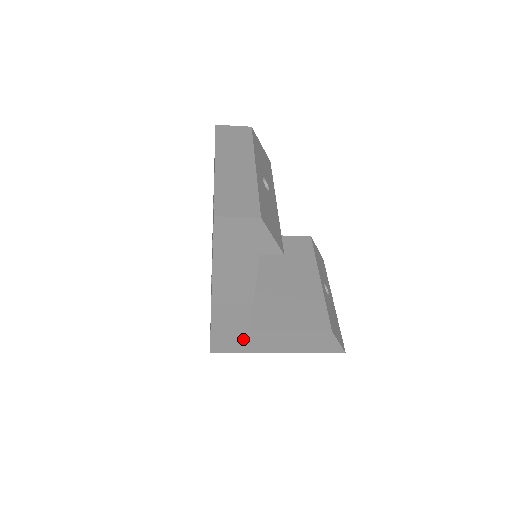
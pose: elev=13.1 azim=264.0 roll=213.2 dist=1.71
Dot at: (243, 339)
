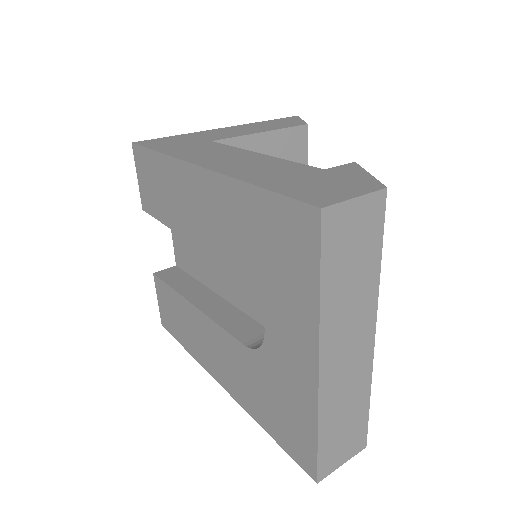
Dot at: occluded
